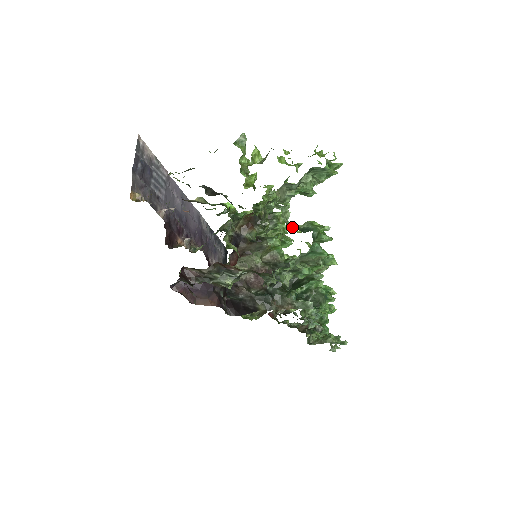
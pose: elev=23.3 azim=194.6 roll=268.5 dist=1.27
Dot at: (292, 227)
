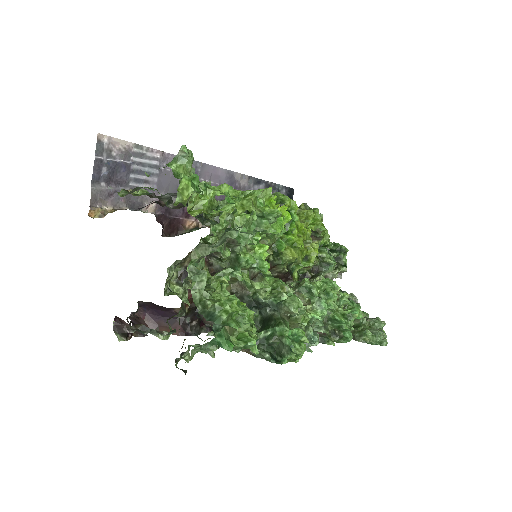
Dot at: (200, 306)
